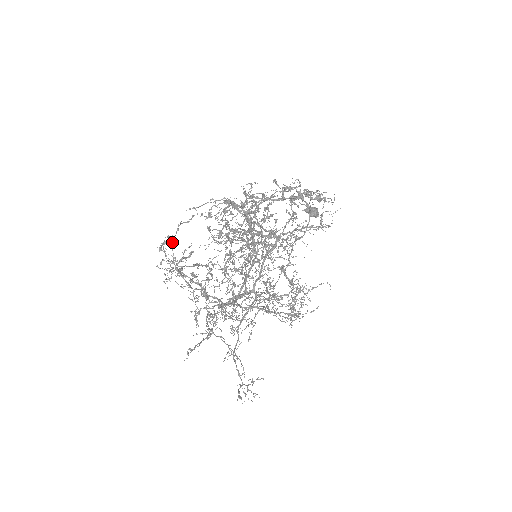
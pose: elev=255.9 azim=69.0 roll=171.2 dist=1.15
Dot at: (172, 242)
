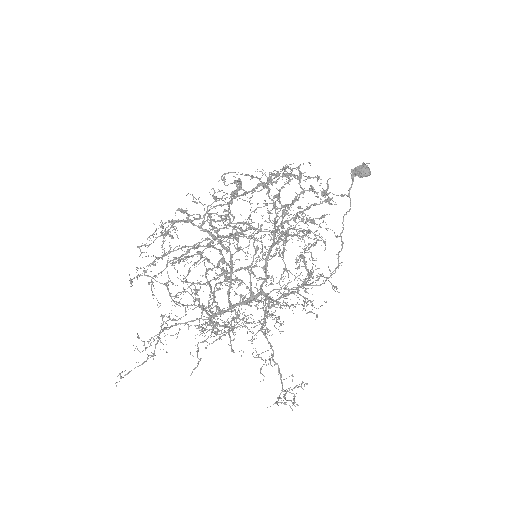
Dot at: (167, 265)
